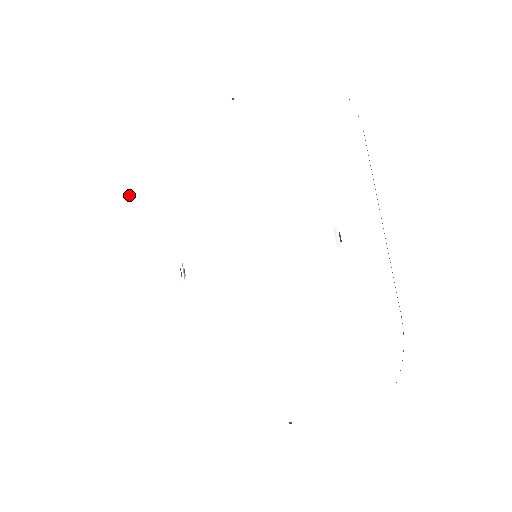
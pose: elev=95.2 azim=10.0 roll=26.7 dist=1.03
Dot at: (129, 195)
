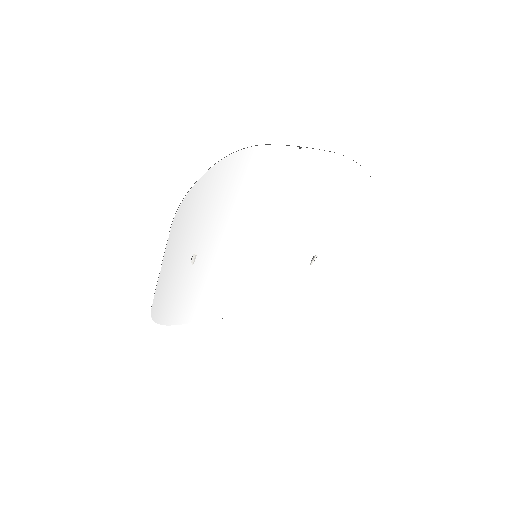
Dot at: (177, 215)
